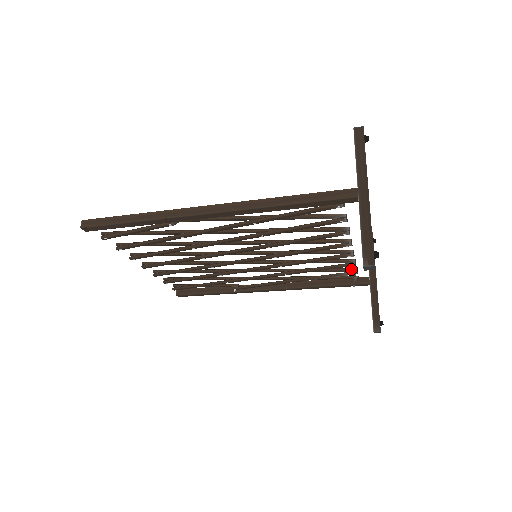
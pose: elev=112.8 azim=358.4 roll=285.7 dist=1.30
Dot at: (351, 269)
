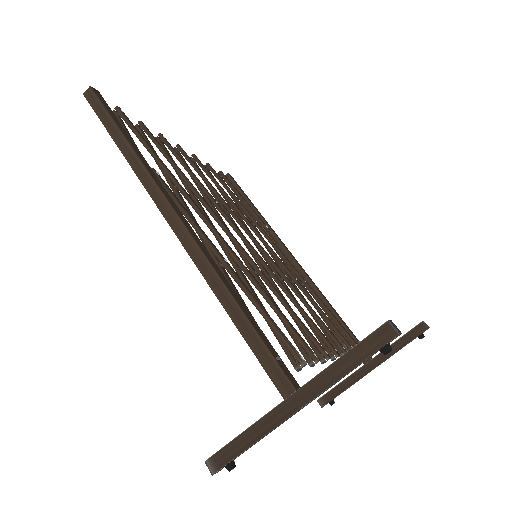
Dot at: (348, 346)
